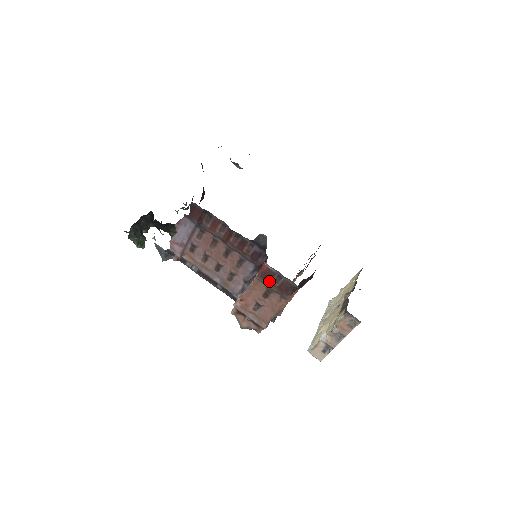
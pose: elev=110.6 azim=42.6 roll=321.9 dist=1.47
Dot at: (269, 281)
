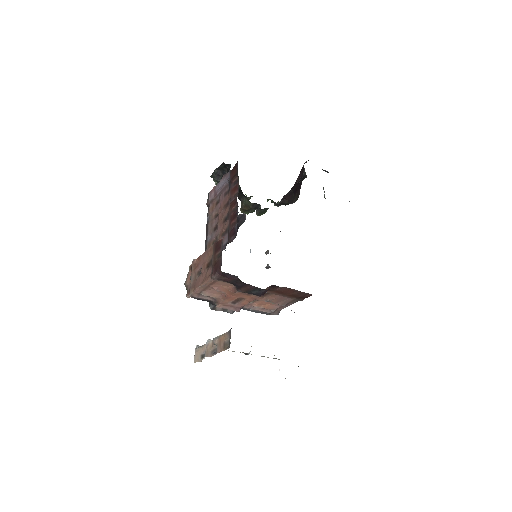
Dot at: (216, 252)
